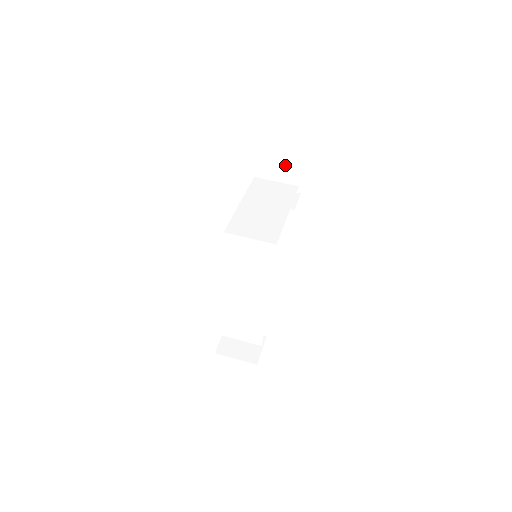
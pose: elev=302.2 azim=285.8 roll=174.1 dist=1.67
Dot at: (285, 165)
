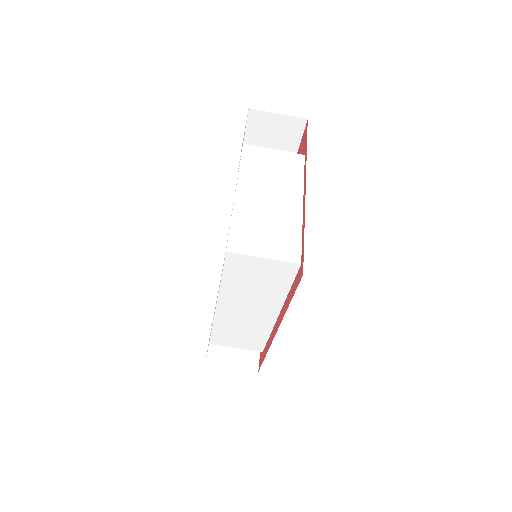
Dot at: (279, 119)
